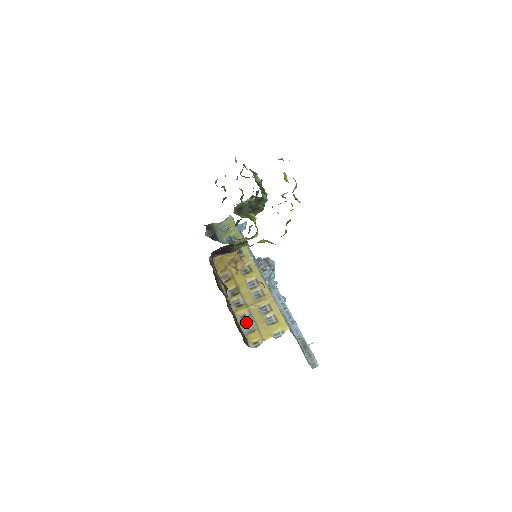
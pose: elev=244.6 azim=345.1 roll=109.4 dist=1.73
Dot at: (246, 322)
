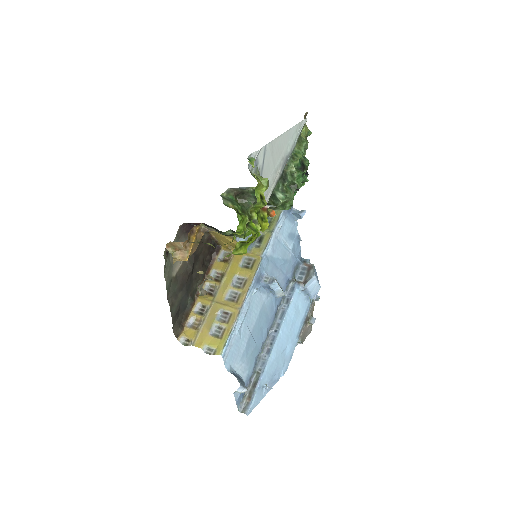
Dot at: (199, 314)
